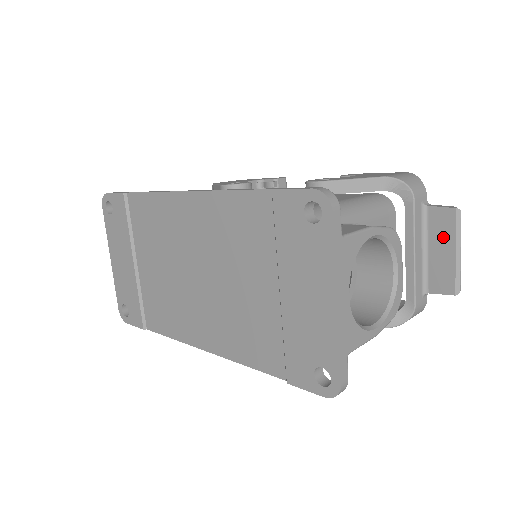
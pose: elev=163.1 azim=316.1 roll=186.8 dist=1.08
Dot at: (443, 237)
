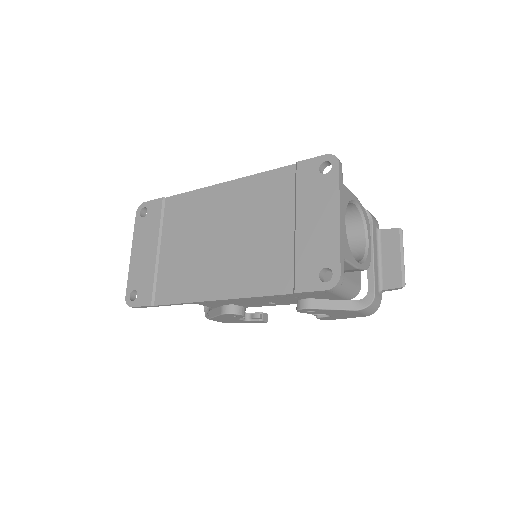
Dot at: (391, 248)
